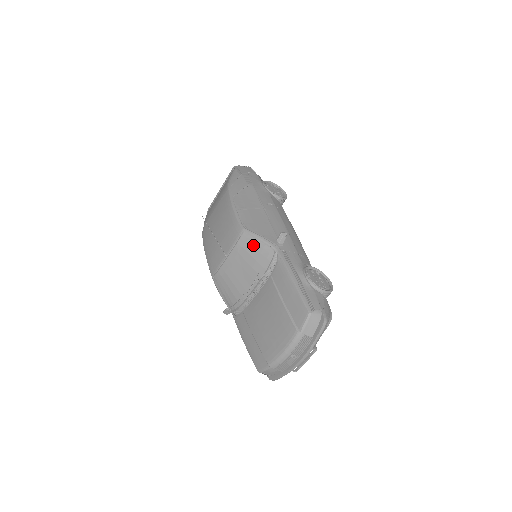
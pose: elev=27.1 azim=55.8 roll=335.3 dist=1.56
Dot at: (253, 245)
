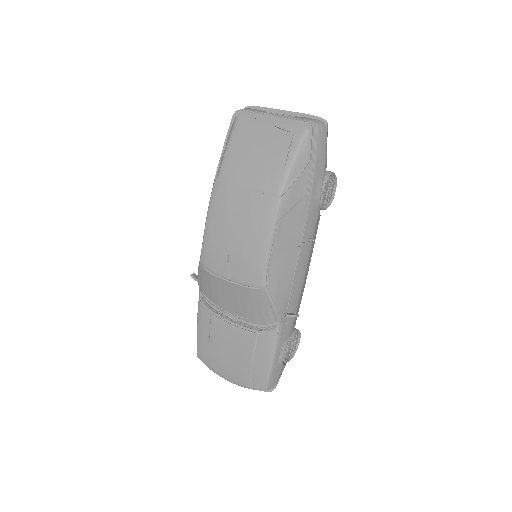
Dot at: (262, 304)
